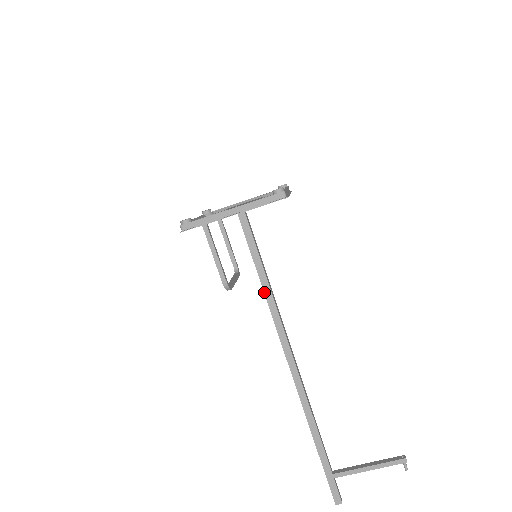
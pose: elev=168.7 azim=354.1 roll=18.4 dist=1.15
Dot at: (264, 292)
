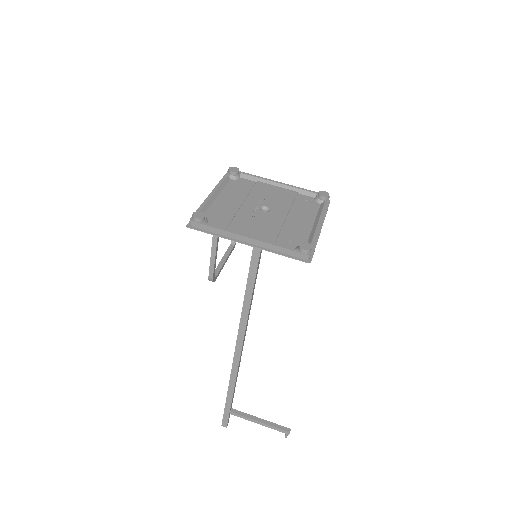
Dot at: (246, 286)
